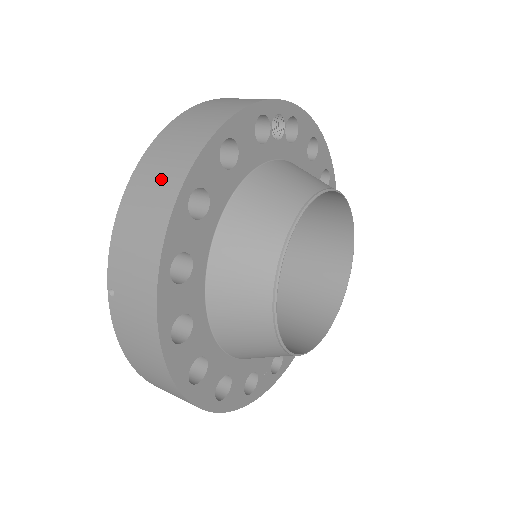
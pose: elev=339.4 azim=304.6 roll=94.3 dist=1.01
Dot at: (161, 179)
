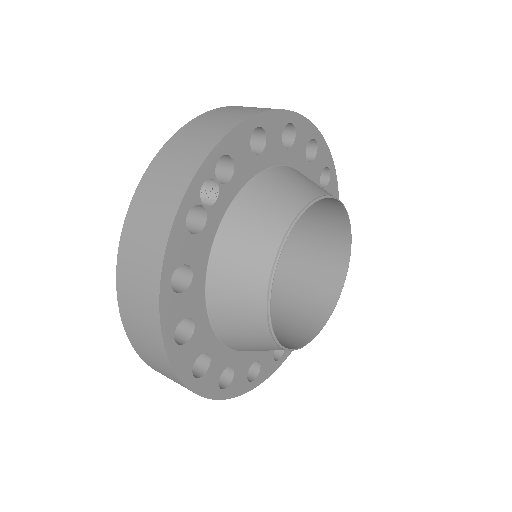
Dot at: (145, 334)
